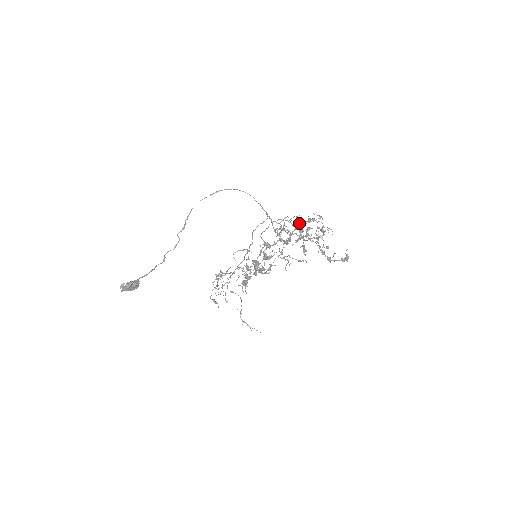
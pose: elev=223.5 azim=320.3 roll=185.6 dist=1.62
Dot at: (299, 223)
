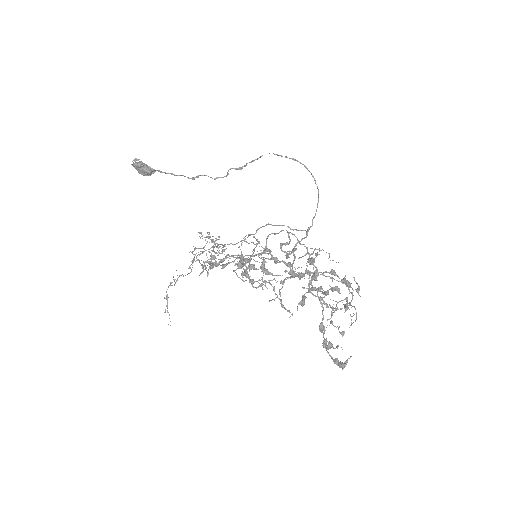
Dot at: (330, 271)
